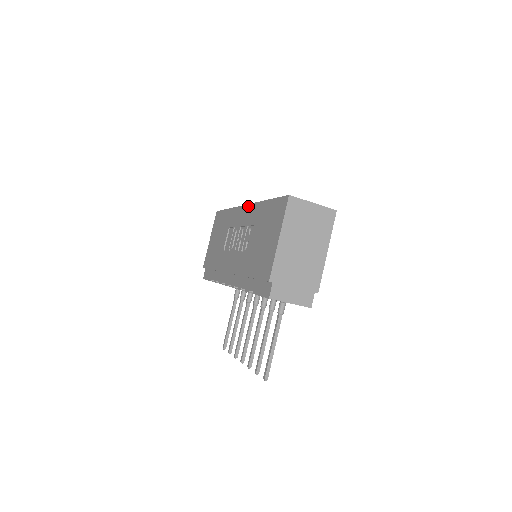
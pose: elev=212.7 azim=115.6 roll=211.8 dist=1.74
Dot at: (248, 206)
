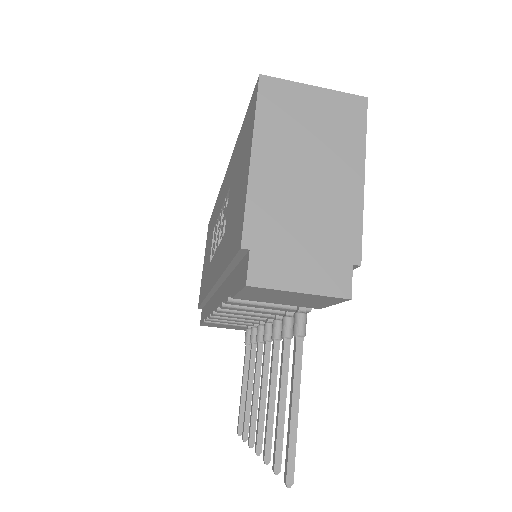
Dot at: (226, 171)
